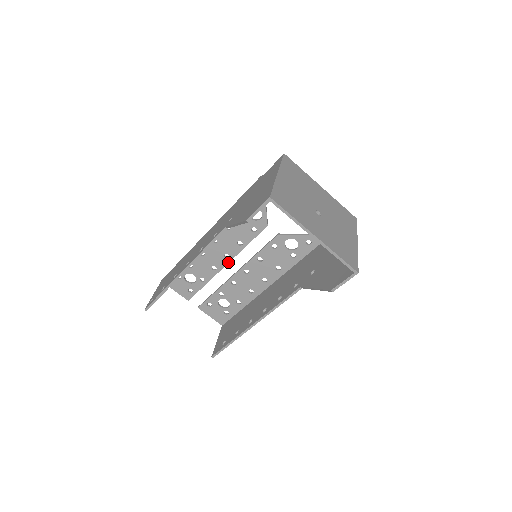
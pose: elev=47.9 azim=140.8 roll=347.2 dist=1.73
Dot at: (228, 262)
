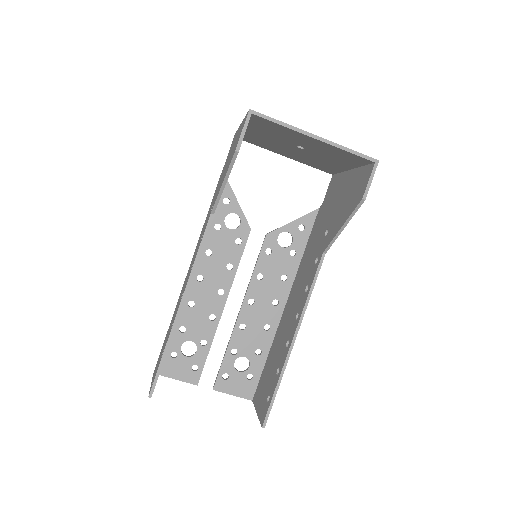
Dot at: (225, 300)
